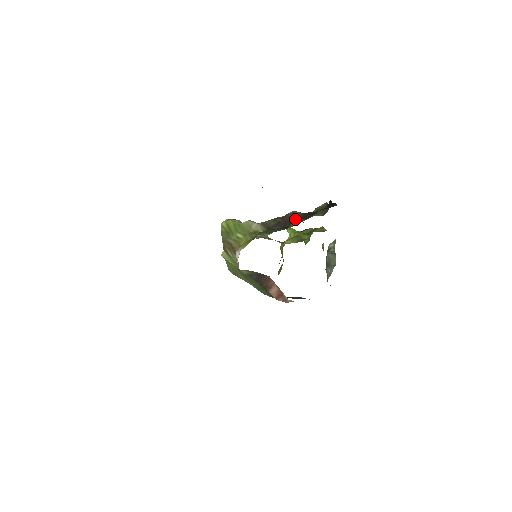
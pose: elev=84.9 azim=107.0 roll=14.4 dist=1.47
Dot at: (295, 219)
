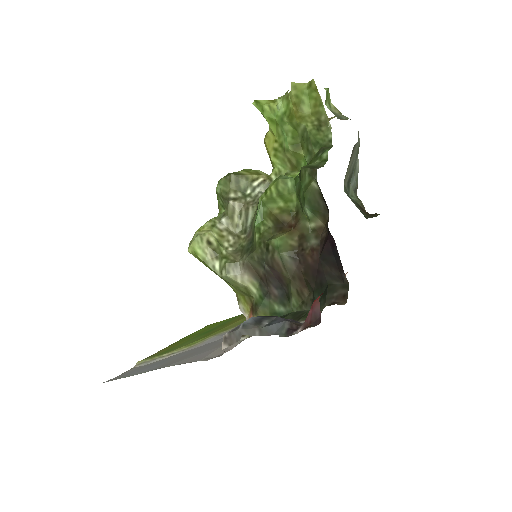
Dot at: (291, 286)
